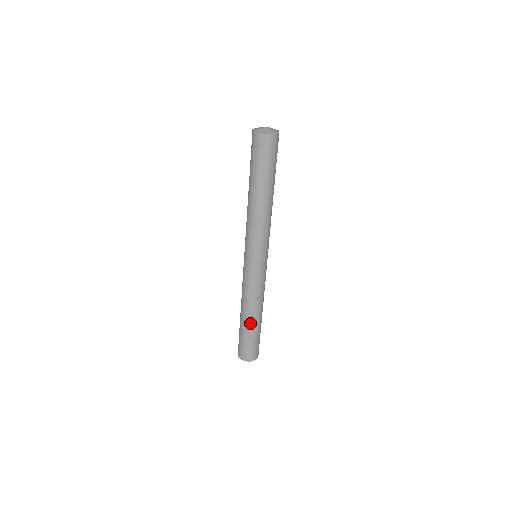
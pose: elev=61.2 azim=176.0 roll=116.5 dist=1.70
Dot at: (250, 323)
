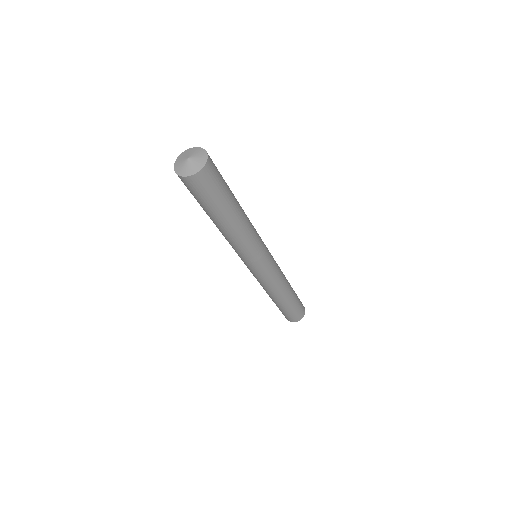
Dot at: (282, 302)
